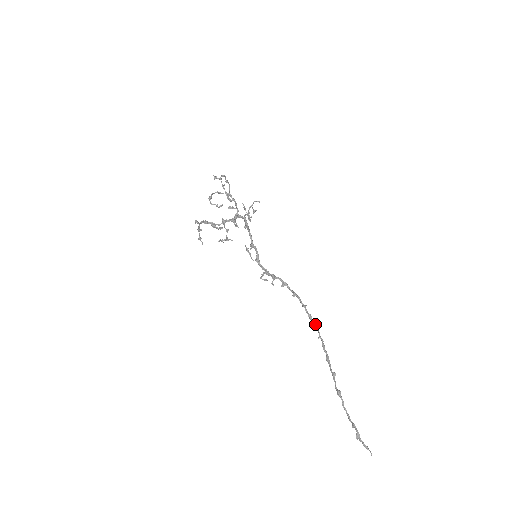
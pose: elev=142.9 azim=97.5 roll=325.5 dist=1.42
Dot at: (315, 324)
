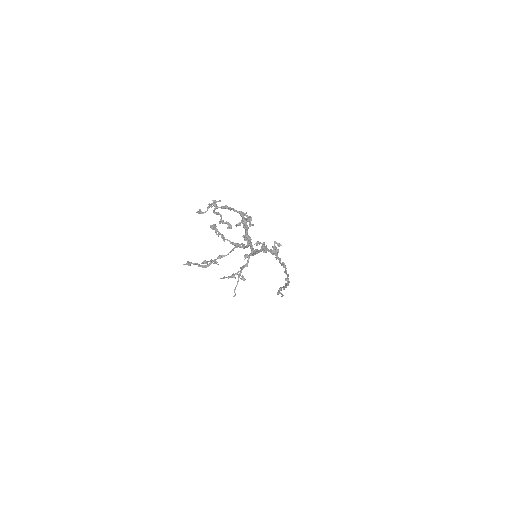
Dot at: occluded
